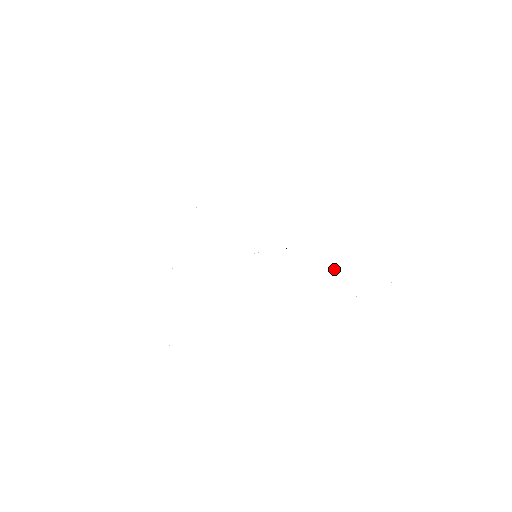
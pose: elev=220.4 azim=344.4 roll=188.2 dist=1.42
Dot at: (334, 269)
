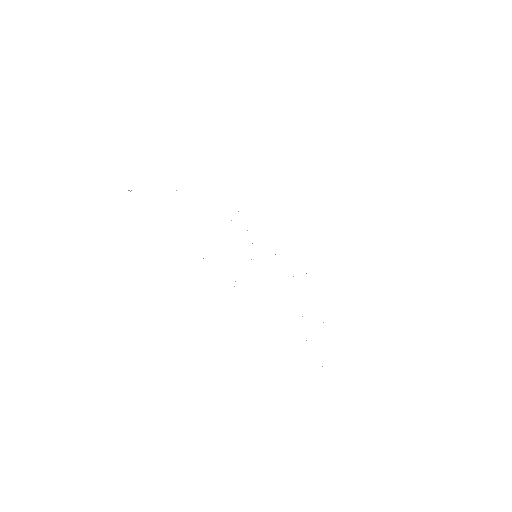
Dot at: occluded
